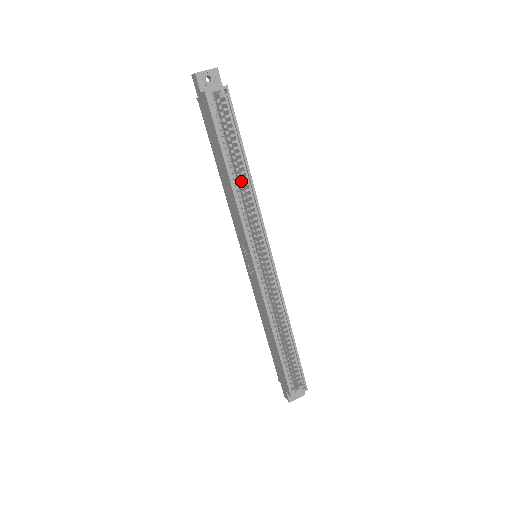
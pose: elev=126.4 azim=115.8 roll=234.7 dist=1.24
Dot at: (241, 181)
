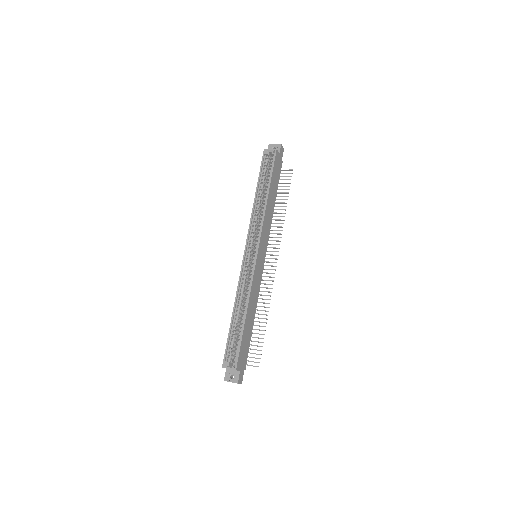
Dot at: occluded
